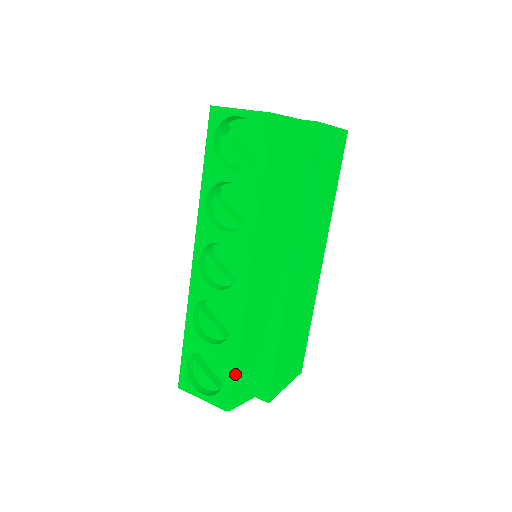
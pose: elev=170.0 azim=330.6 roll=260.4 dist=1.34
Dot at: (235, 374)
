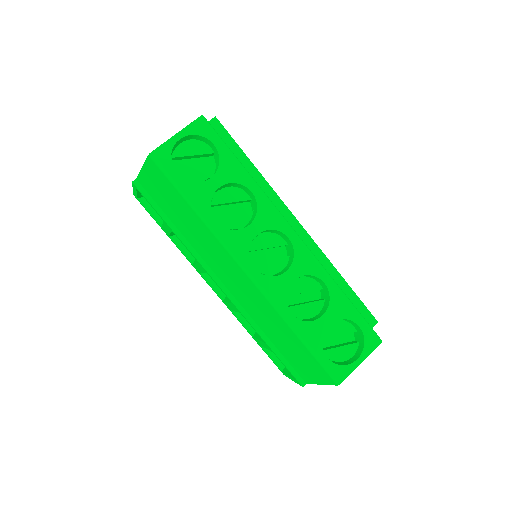
Dot at: (357, 310)
